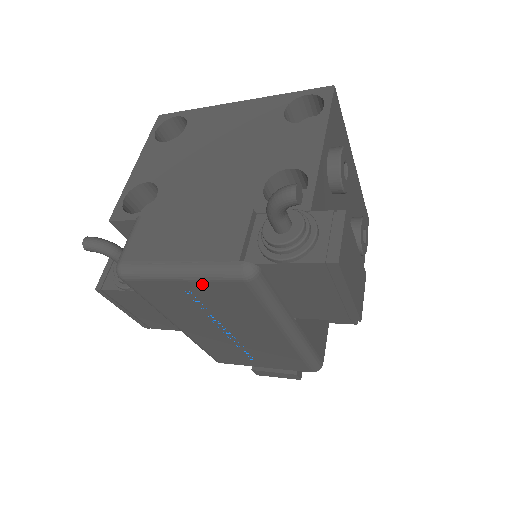
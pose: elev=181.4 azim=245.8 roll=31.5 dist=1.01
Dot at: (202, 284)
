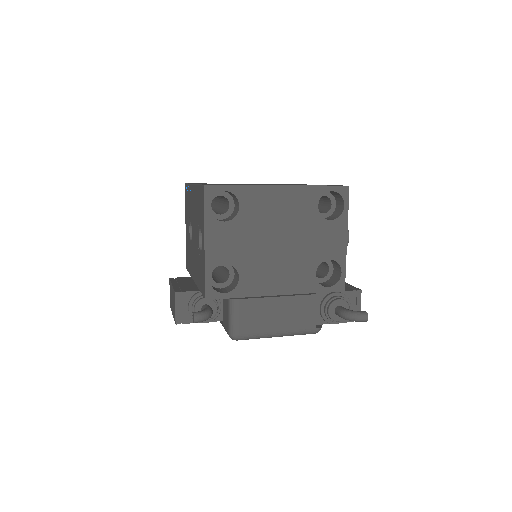
Dot at: occluded
